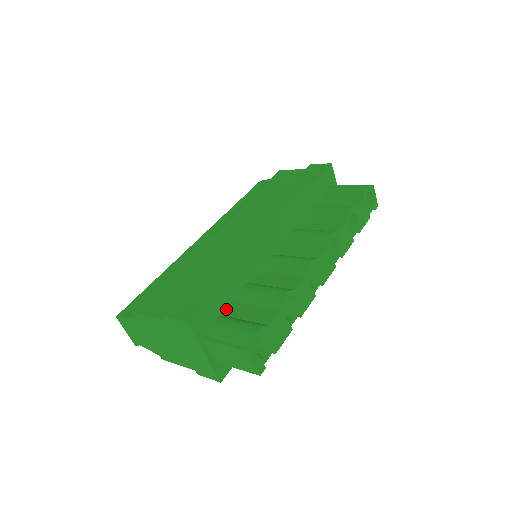
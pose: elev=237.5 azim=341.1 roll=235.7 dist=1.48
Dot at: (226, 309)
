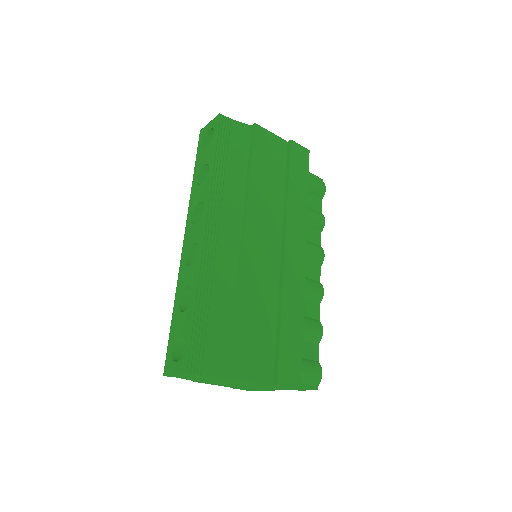
Dot at: occluded
